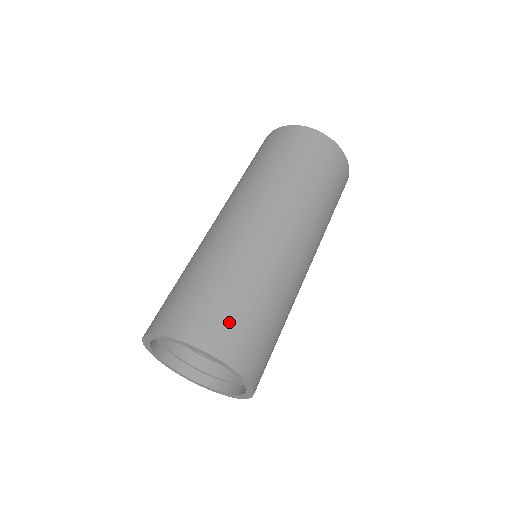
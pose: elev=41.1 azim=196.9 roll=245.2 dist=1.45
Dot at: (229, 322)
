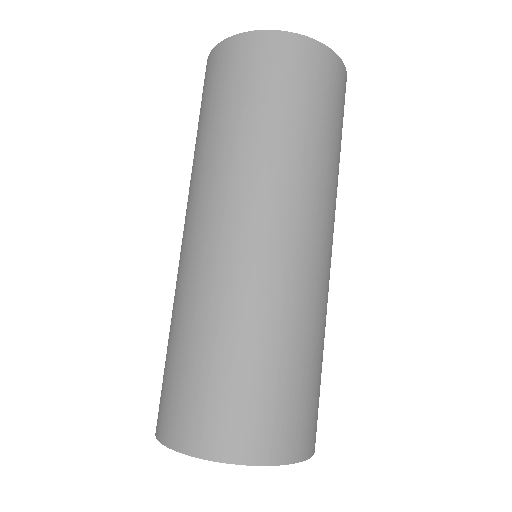
Dot at: (277, 411)
